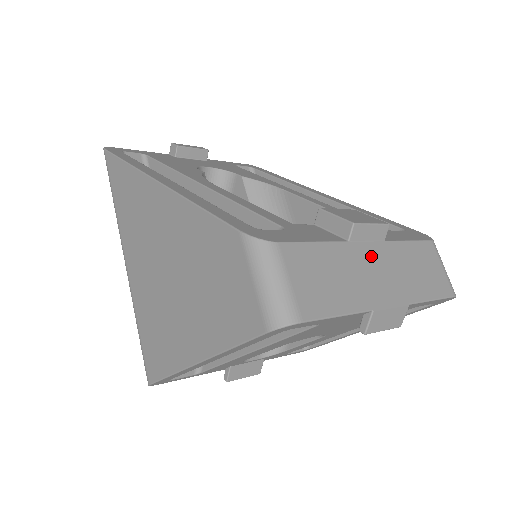
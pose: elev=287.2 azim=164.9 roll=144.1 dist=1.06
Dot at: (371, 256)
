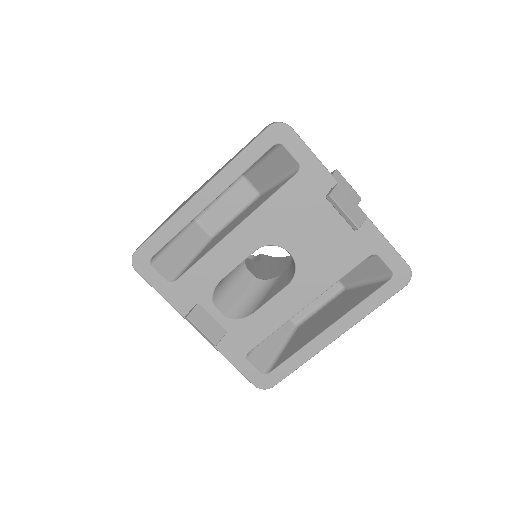
Dot at: occluded
